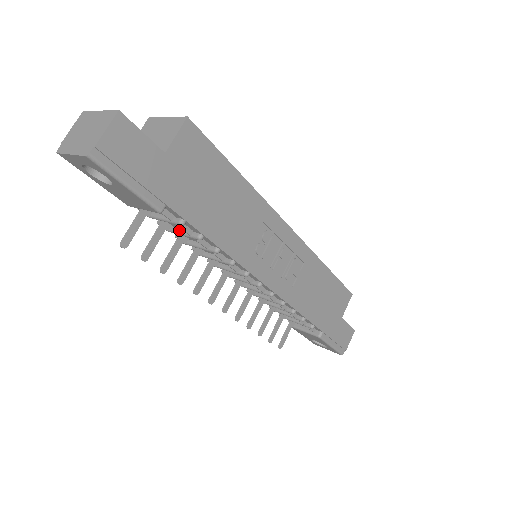
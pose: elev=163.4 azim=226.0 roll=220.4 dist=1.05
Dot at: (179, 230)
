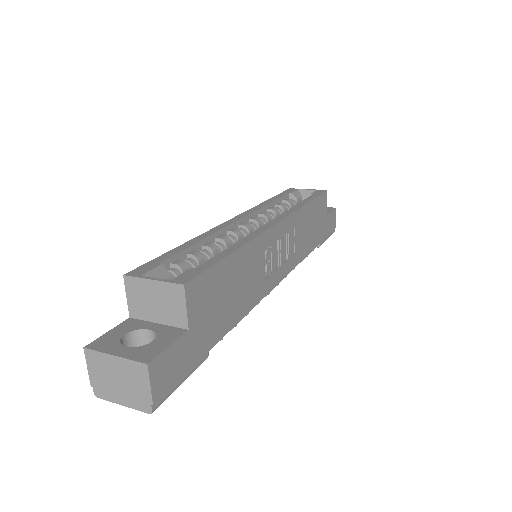
Dot at: occluded
